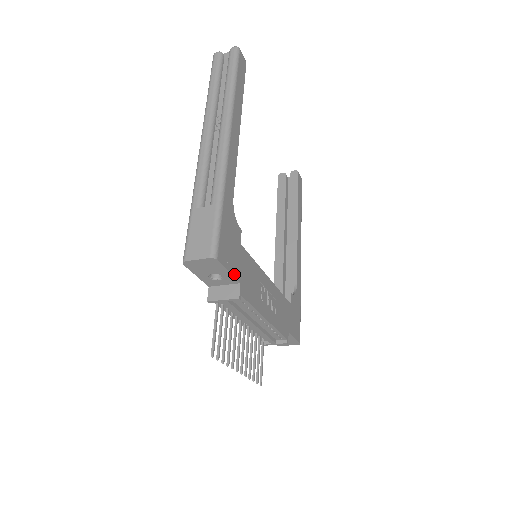
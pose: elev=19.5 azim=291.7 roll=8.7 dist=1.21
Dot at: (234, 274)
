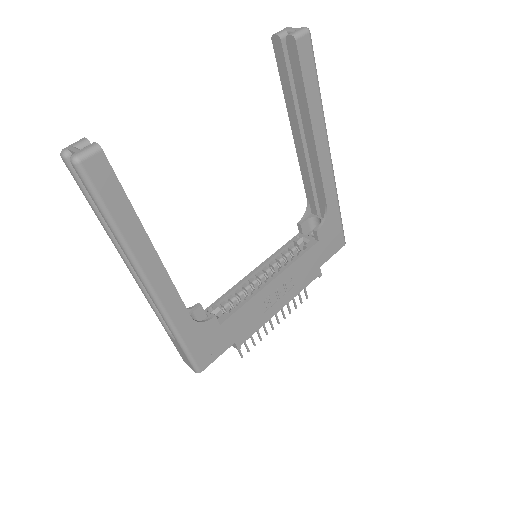
Dot at: (224, 350)
